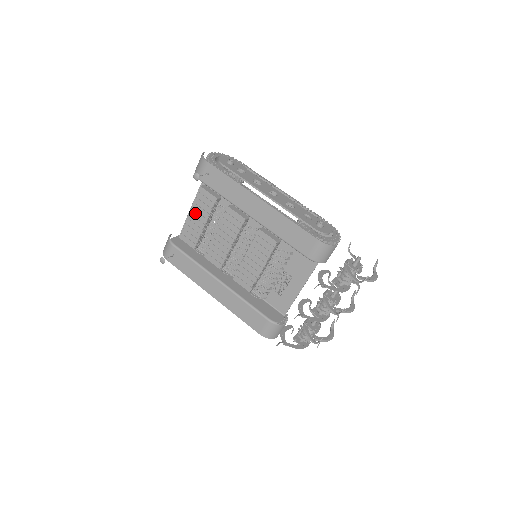
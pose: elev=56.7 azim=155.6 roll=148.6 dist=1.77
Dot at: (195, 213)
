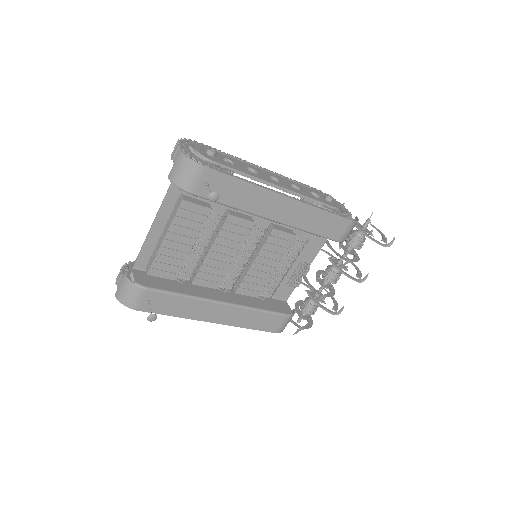
Dot at: (176, 237)
